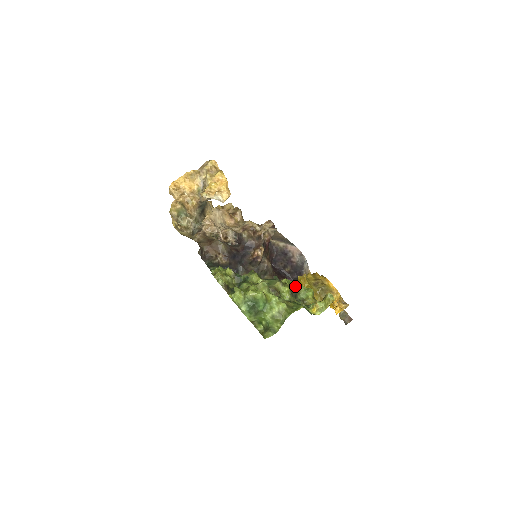
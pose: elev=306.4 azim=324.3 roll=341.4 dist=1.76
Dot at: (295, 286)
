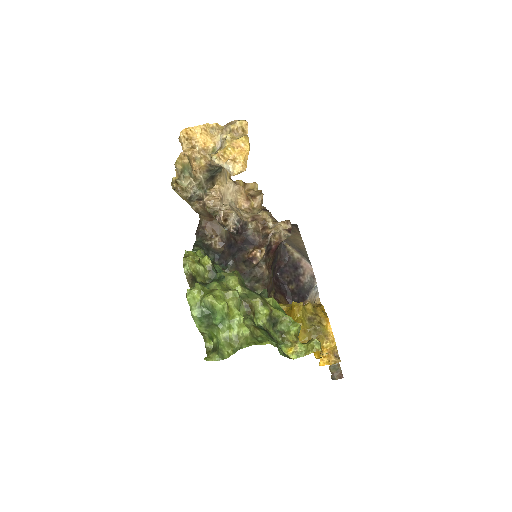
Dot at: (279, 312)
